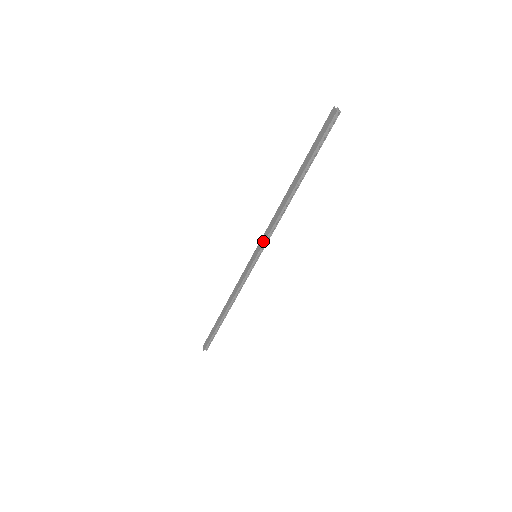
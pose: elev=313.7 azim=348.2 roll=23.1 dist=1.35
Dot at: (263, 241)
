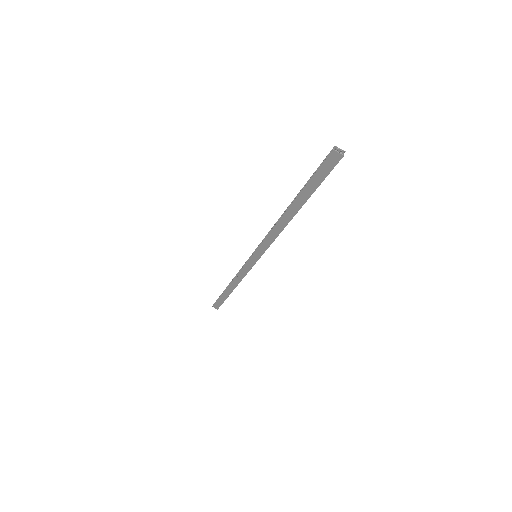
Dot at: (264, 249)
